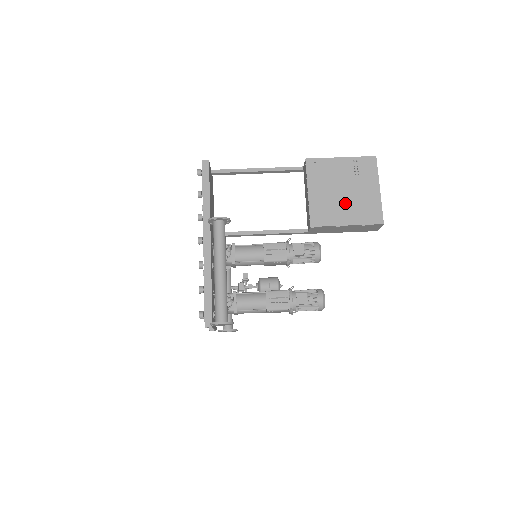
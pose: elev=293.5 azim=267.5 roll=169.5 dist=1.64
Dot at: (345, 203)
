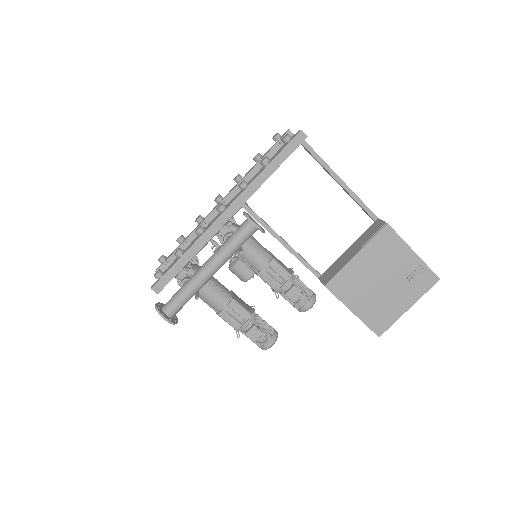
Dot at: (372, 293)
